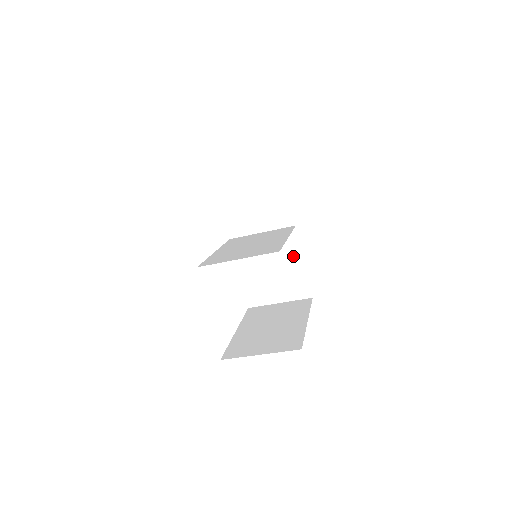
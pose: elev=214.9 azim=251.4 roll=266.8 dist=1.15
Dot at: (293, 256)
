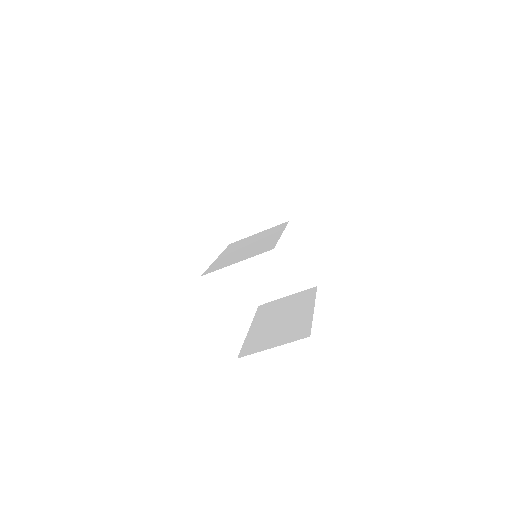
Dot at: (292, 250)
